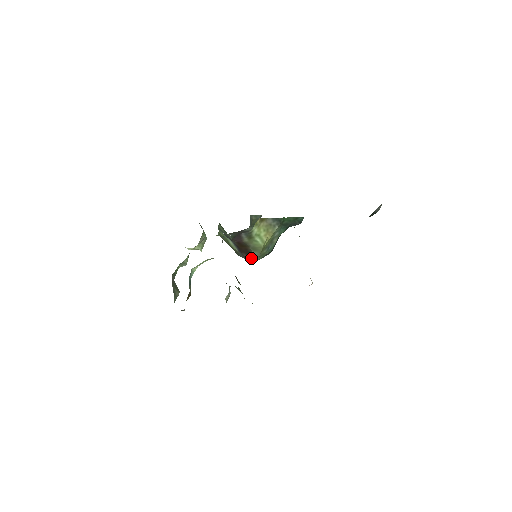
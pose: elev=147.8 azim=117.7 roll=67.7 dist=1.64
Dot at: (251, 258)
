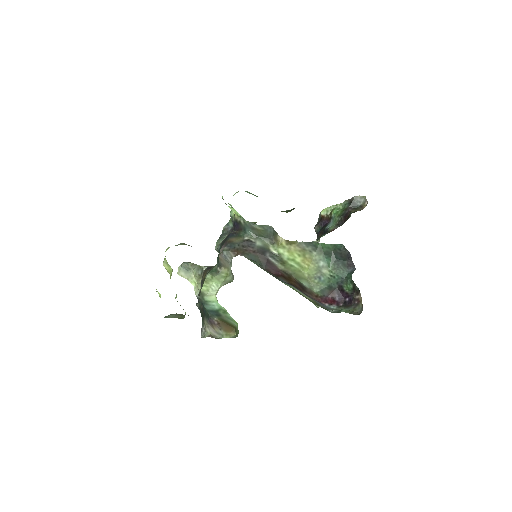
Dot at: (312, 294)
